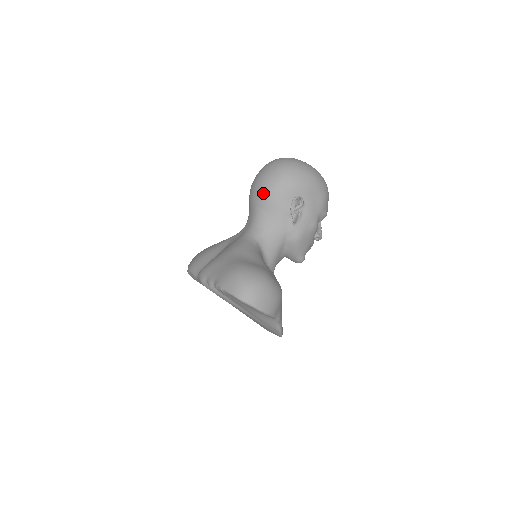
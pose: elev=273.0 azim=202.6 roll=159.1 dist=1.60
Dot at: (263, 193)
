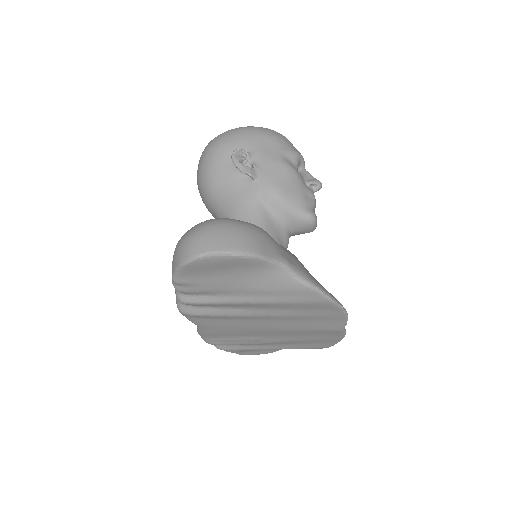
Dot at: (204, 184)
